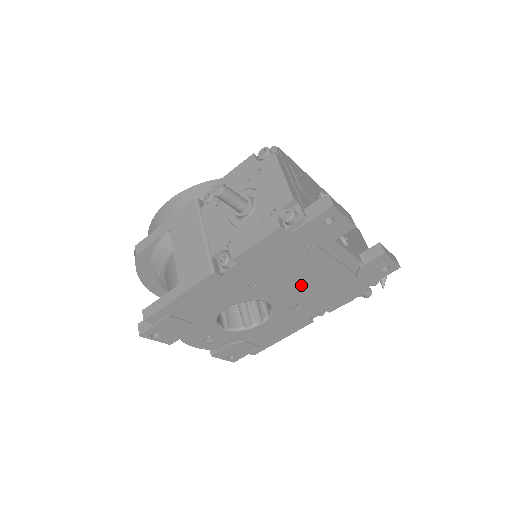
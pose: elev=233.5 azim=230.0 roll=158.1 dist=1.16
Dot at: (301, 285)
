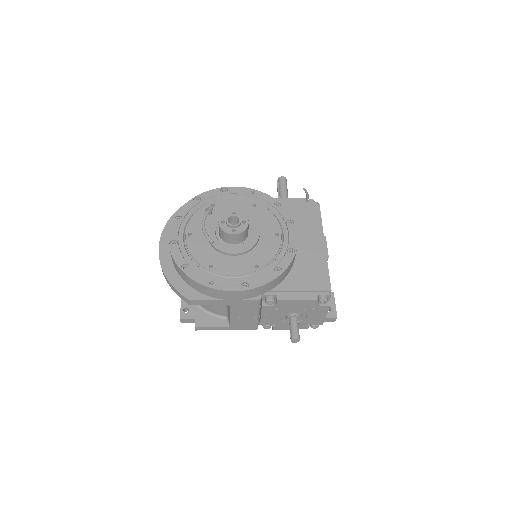
Dot at: occluded
